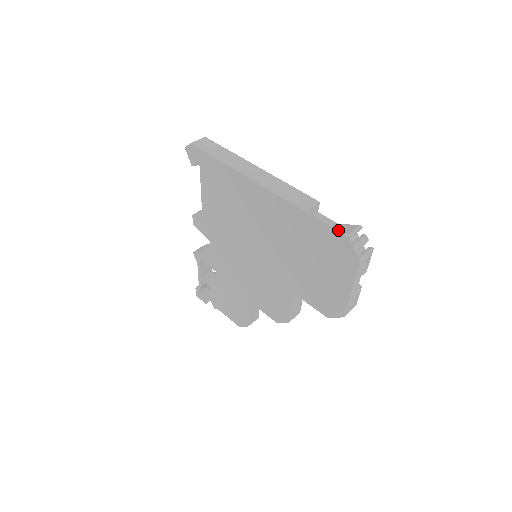
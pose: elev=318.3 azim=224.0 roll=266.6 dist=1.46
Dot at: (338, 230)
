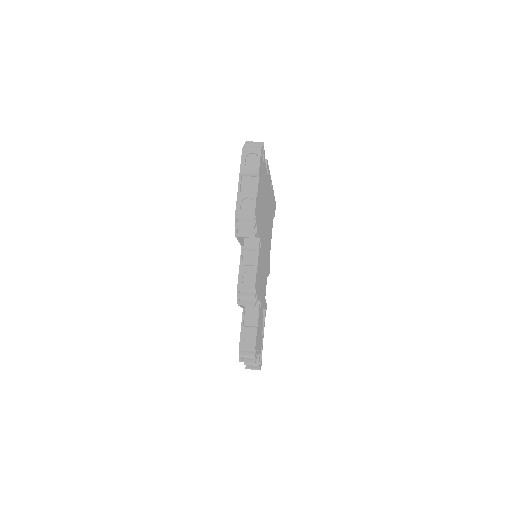
Dot at: occluded
